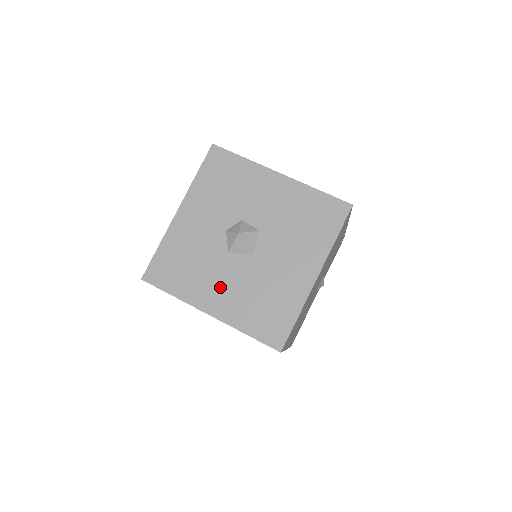
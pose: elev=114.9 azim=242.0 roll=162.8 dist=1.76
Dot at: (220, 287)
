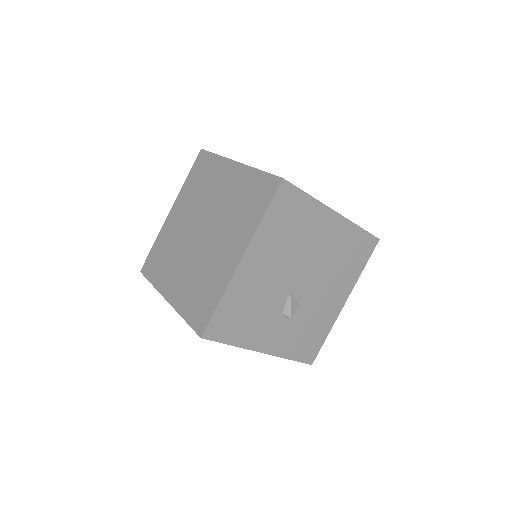
Dot at: occluded
